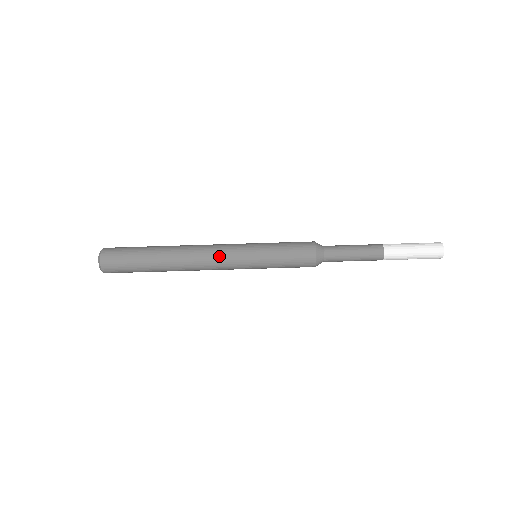
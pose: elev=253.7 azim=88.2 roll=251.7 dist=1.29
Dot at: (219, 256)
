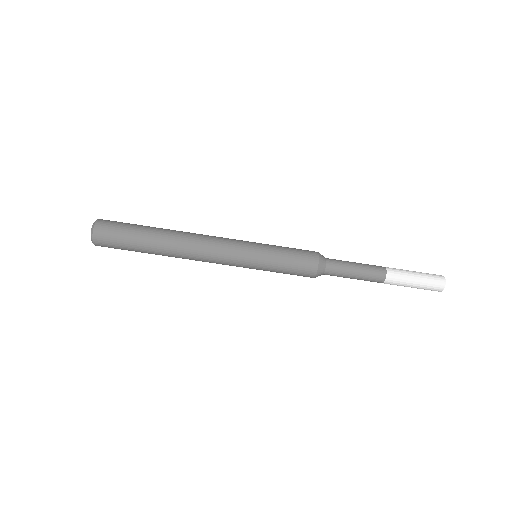
Dot at: (219, 249)
